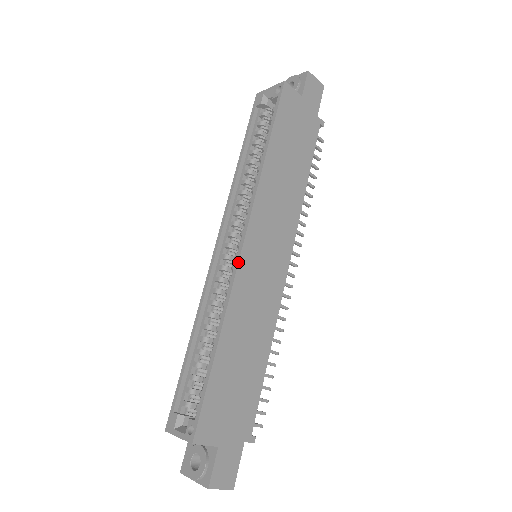
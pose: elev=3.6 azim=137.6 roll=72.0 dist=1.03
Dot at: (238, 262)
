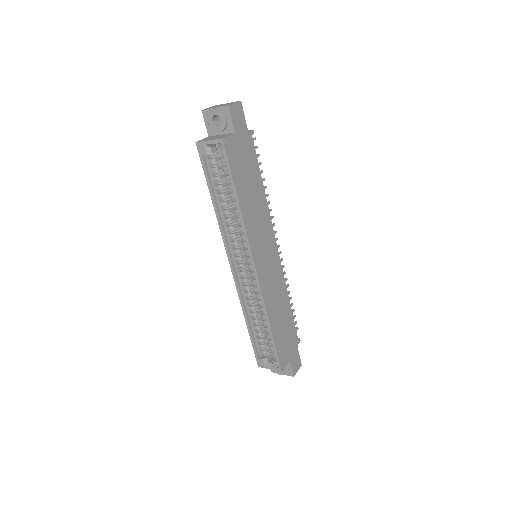
Dot at: (259, 282)
